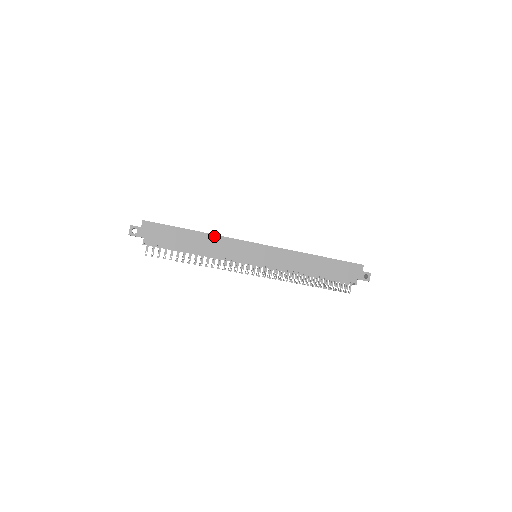
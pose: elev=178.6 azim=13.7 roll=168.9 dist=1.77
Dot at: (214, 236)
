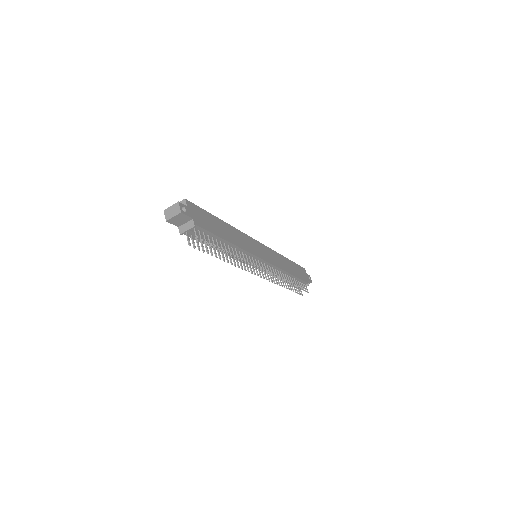
Dot at: (234, 228)
